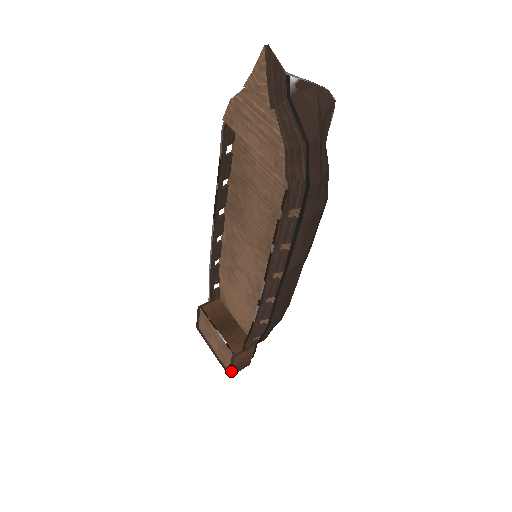
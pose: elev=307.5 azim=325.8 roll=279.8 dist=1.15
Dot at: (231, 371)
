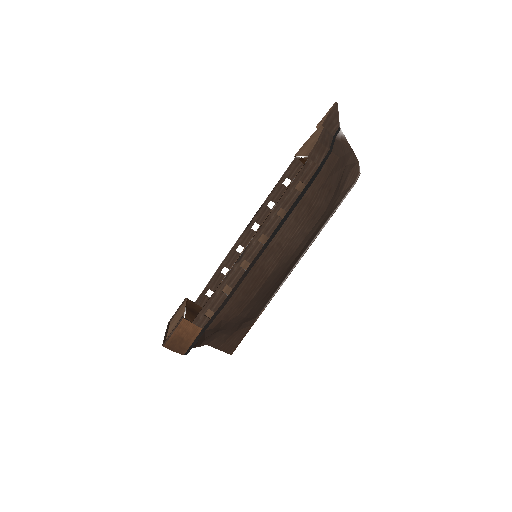
Dot at: (169, 338)
